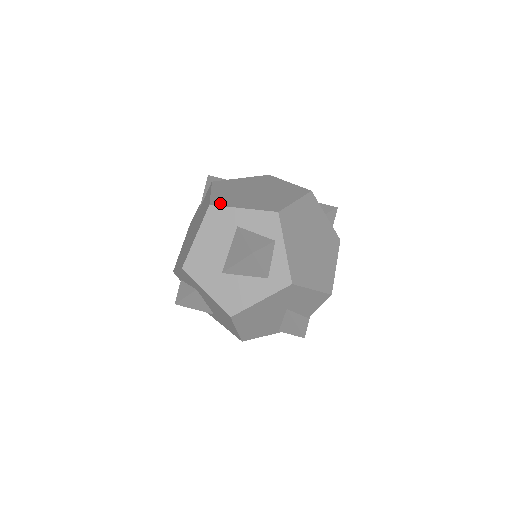
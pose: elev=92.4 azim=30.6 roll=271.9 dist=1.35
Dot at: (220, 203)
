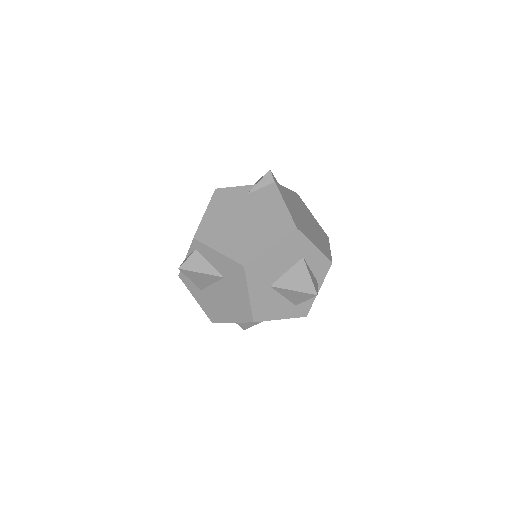
Dot at: (301, 229)
